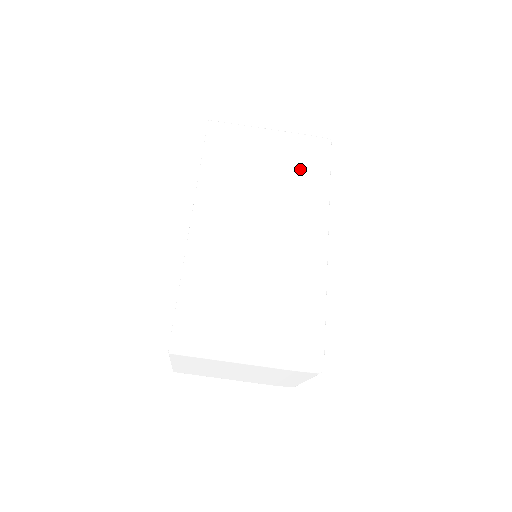
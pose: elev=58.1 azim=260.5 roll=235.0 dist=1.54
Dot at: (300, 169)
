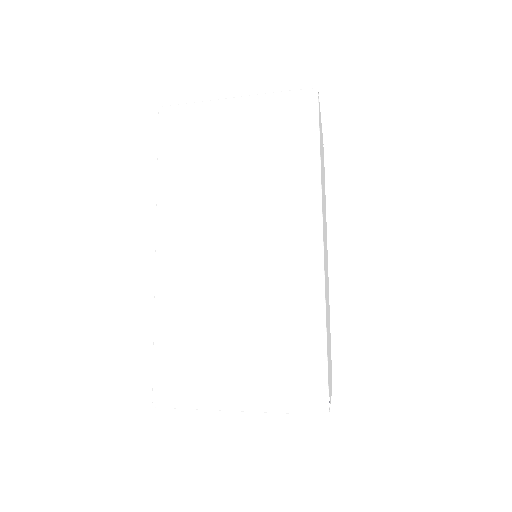
Dot at: (277, 147)
